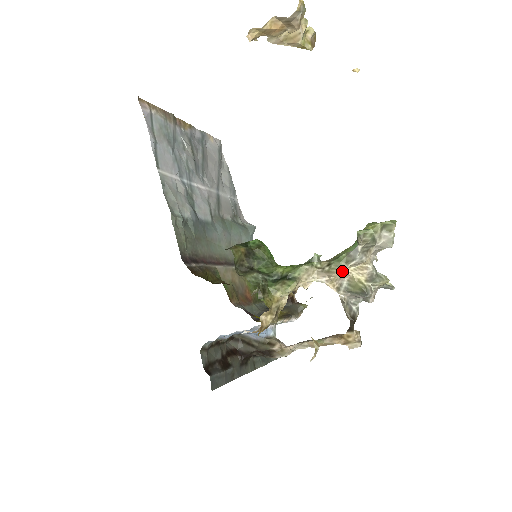
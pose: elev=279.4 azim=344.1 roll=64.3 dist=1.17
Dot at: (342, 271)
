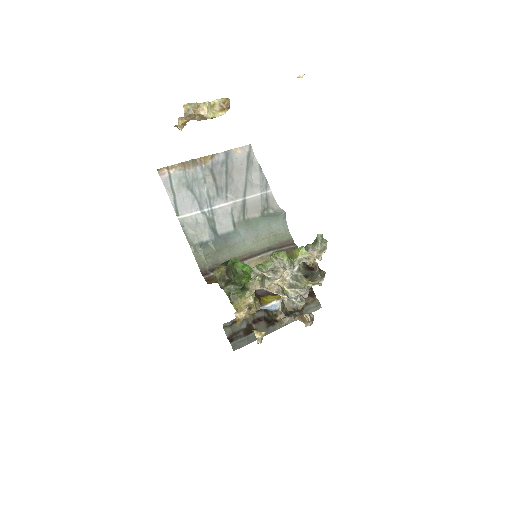
Dot at: (267, 286)
